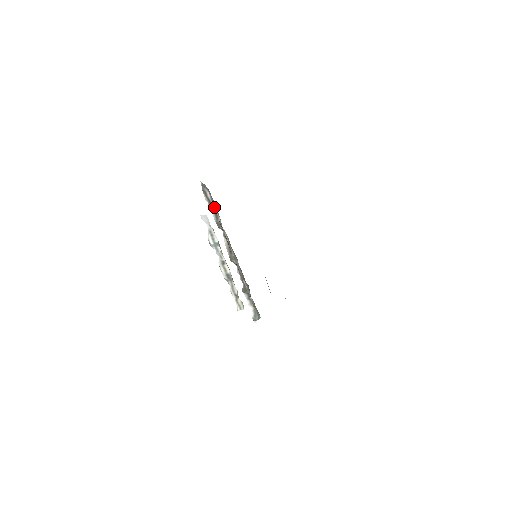
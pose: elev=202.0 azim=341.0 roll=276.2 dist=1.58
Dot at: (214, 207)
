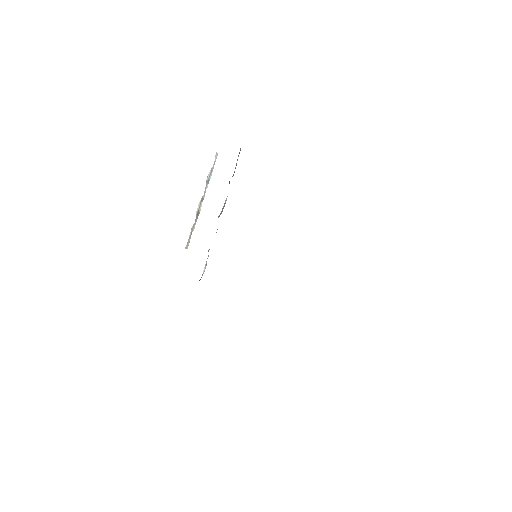
Dot at: (236, 164)
